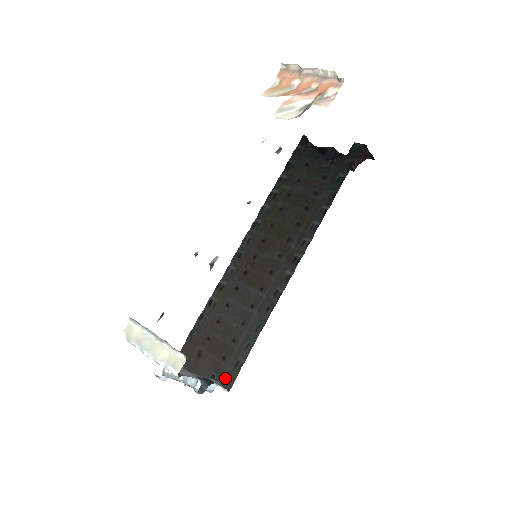
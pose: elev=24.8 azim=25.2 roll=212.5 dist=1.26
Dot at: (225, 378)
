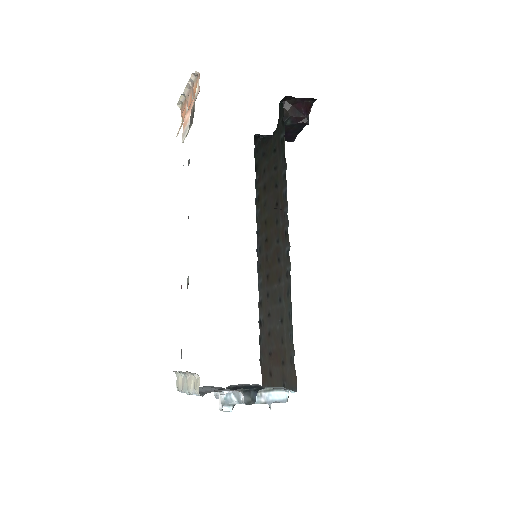
Dot at: (290, 381)
